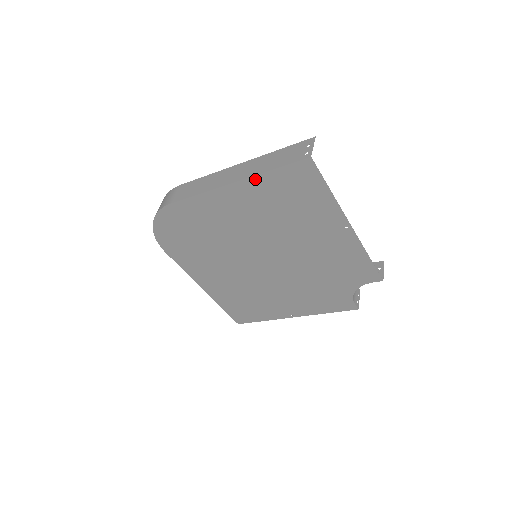
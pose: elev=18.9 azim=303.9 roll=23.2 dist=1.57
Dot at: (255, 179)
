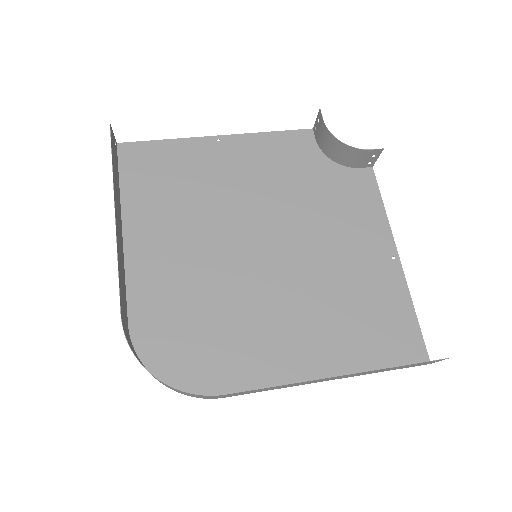
Dot at: (357, 371)
